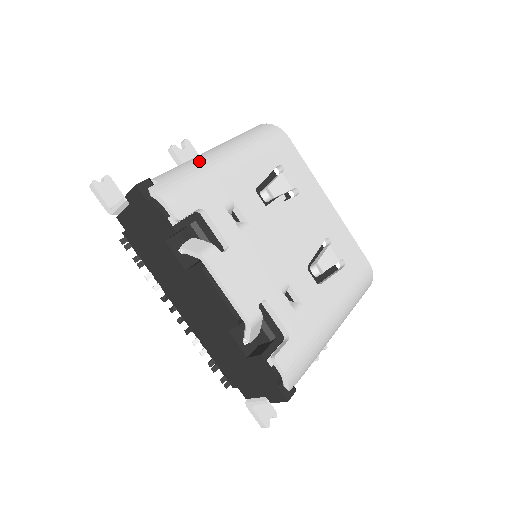
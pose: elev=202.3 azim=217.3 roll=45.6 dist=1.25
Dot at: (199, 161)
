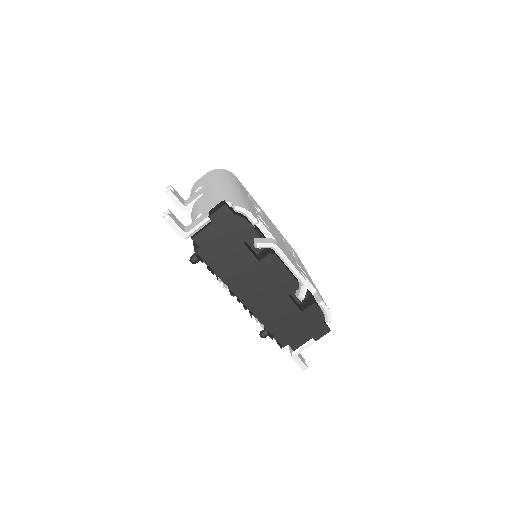
Dot at: (228, 190)
